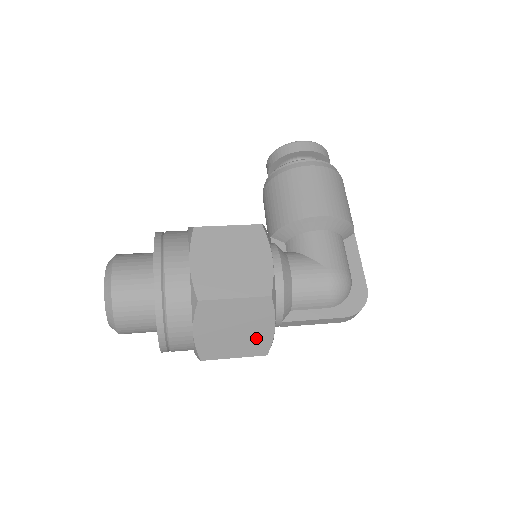
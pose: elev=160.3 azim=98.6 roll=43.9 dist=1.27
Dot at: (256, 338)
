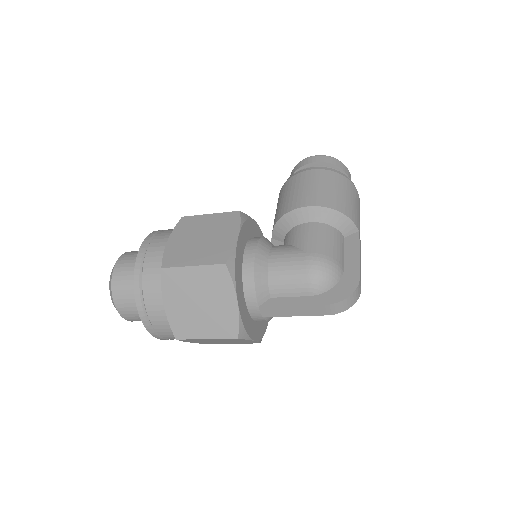
Dot at: (222, 315)
